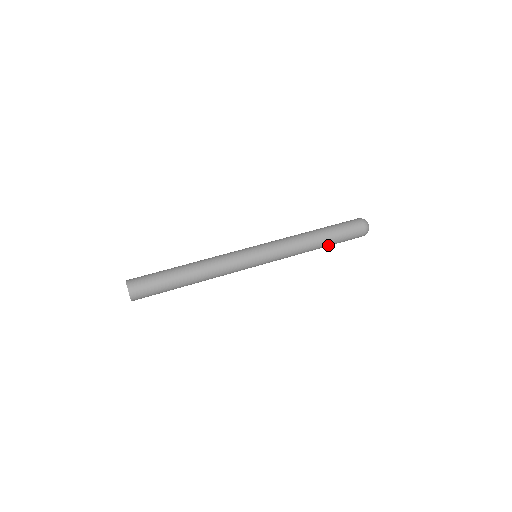
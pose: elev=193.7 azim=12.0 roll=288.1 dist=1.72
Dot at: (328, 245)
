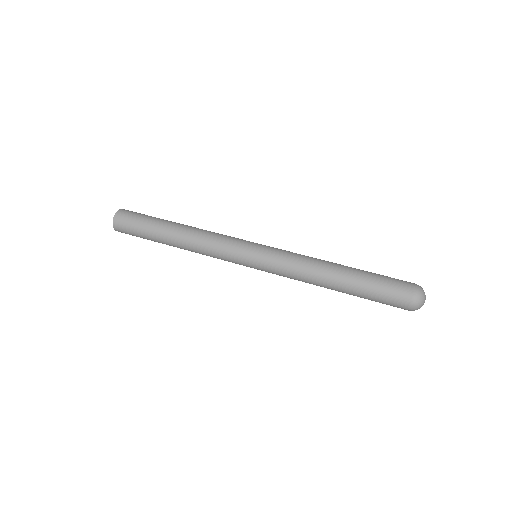
Dot at: (350, 290)
